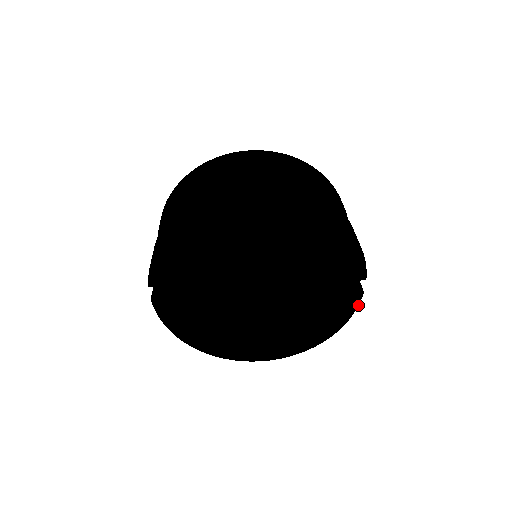
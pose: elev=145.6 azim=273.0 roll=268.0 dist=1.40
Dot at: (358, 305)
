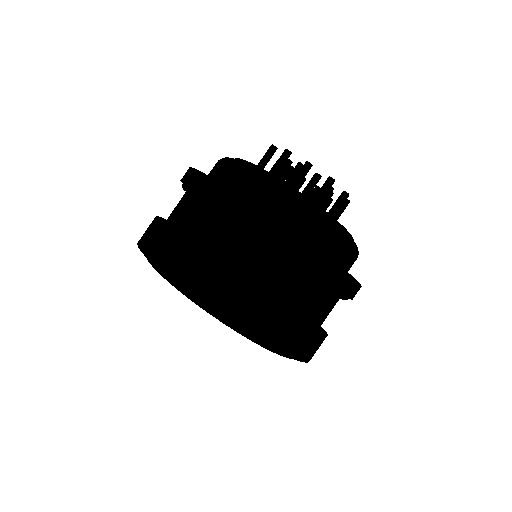
Dot at: occluded
